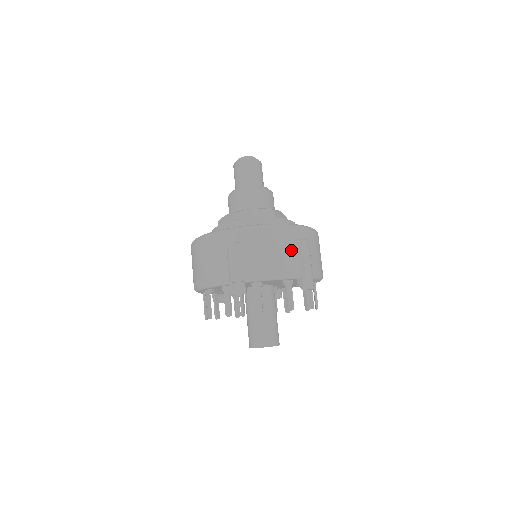
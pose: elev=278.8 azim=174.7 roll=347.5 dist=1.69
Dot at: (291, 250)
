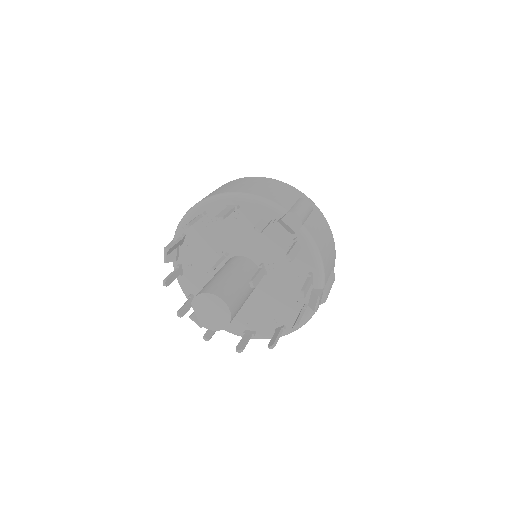
Dot at: (331, 264)
